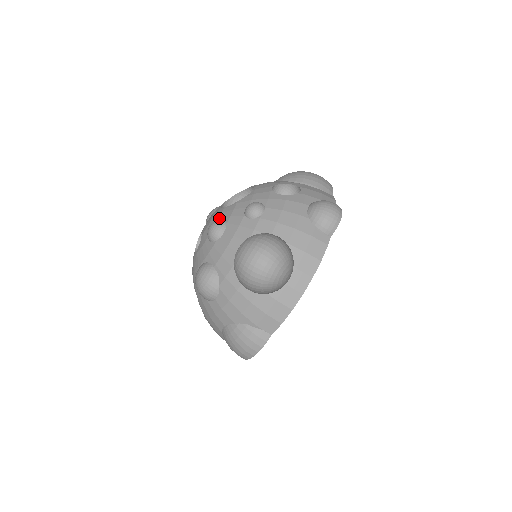
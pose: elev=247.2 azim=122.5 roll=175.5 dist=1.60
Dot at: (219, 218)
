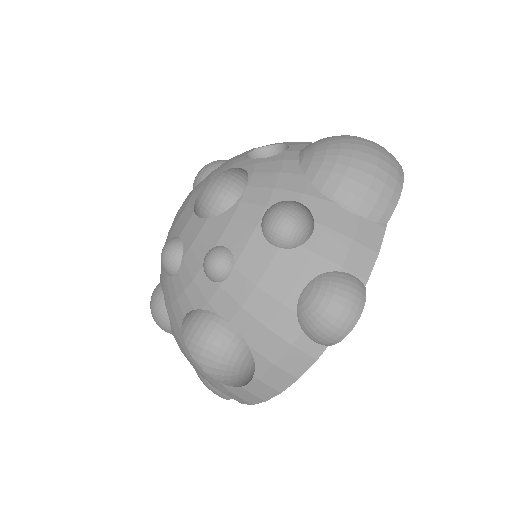
Dot at: (180, 234)
